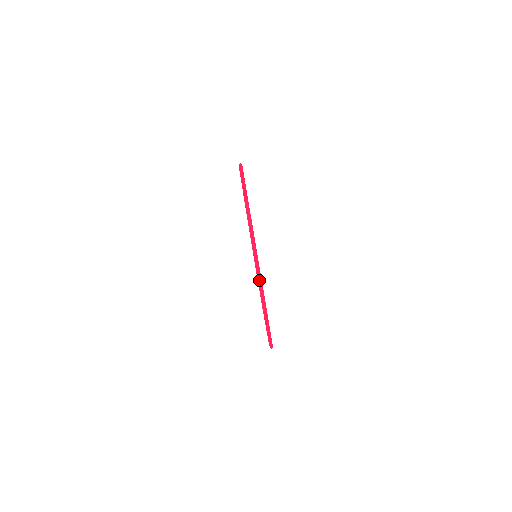
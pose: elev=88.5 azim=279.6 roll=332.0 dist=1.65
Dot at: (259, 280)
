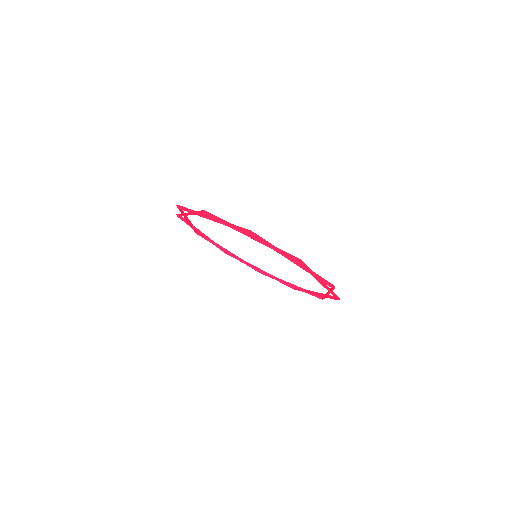
Dot at: (273, 247)
